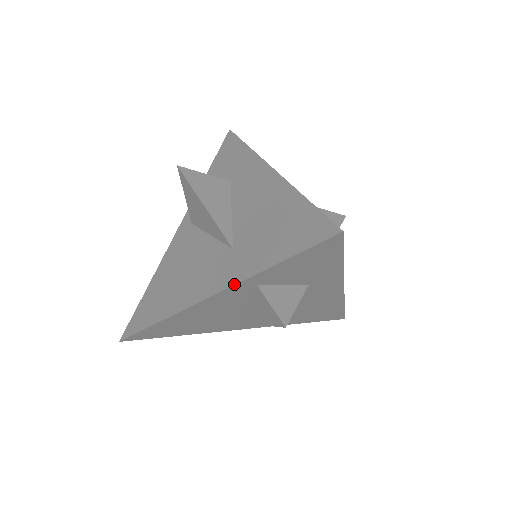
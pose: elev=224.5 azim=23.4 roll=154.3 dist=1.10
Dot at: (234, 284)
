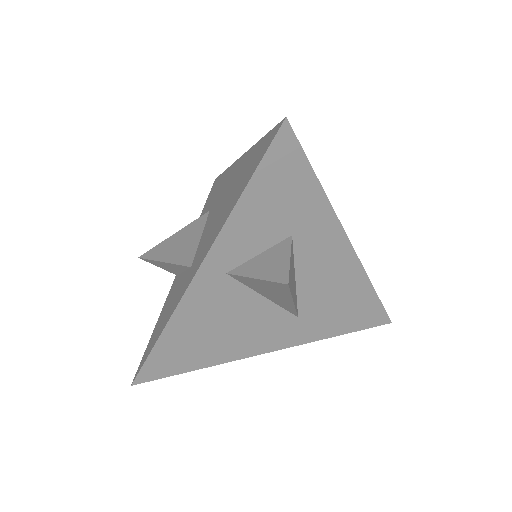
Dot at: occluded
